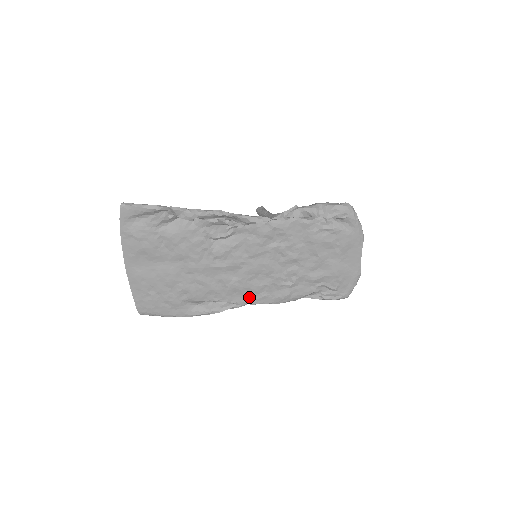
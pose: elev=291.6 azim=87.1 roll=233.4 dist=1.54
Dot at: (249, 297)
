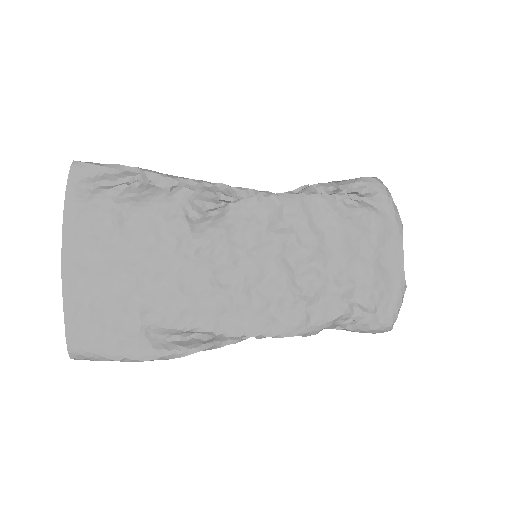
Dot at: (246, 323)
